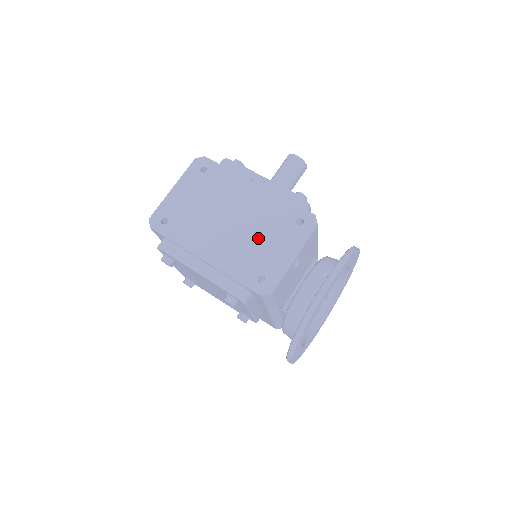
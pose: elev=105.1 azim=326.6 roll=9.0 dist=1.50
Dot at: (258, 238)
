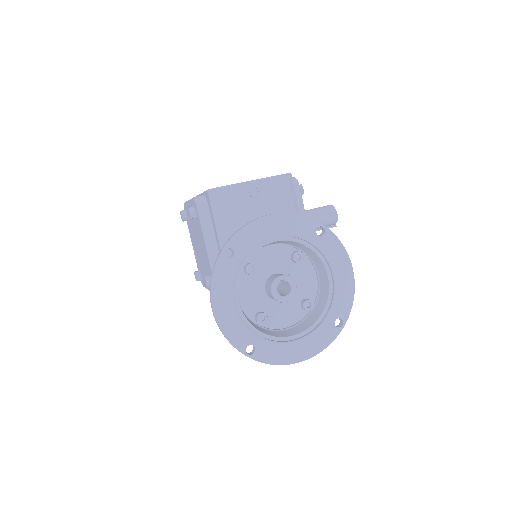
Dot at: occluded
